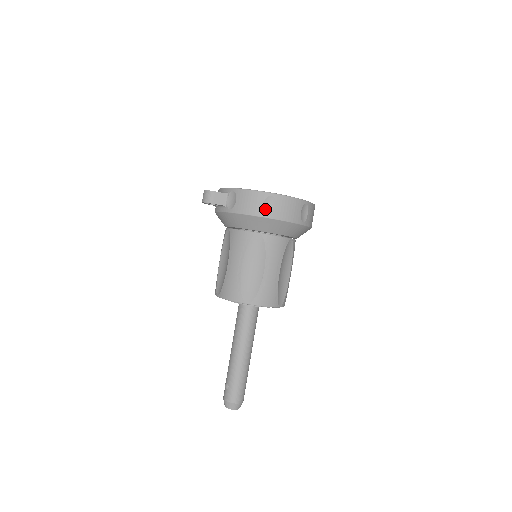
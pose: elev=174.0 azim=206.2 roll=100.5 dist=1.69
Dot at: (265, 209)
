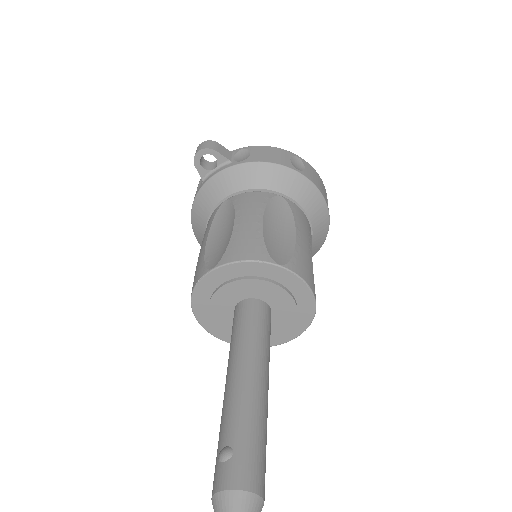
Dot at: (293, 164)
